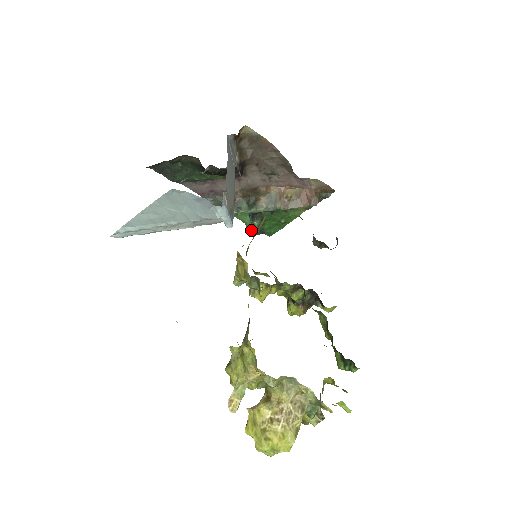
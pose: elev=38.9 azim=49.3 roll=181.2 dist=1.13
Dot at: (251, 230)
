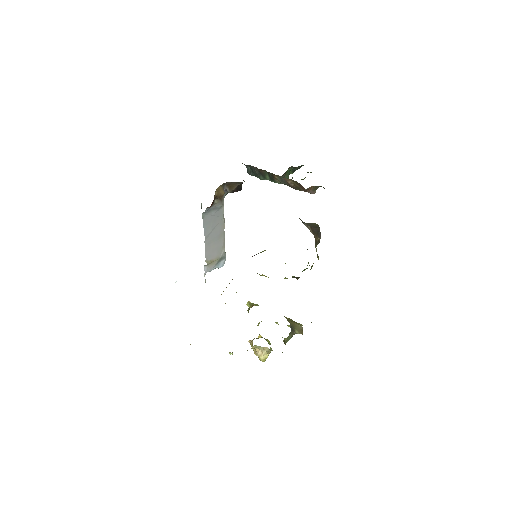
Dot at: occluded
